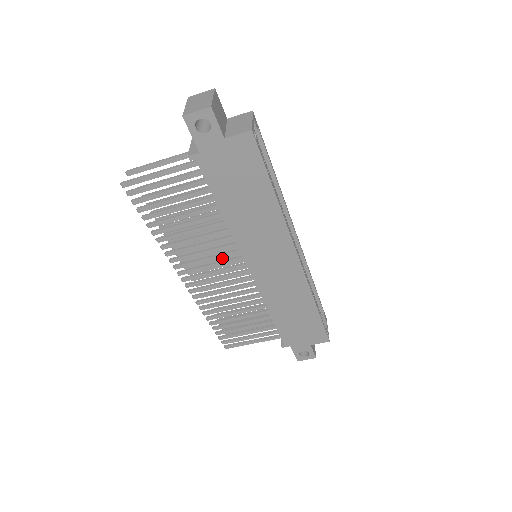
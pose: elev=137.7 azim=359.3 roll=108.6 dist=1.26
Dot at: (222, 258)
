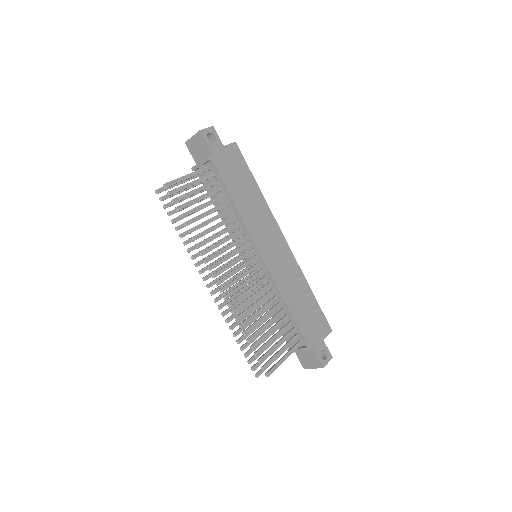
Dot at: (232, 270)
